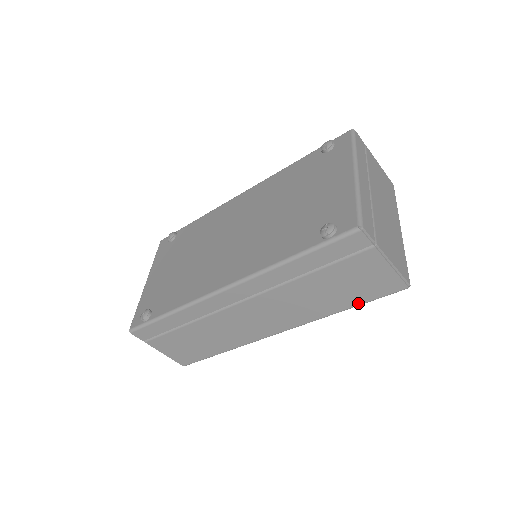
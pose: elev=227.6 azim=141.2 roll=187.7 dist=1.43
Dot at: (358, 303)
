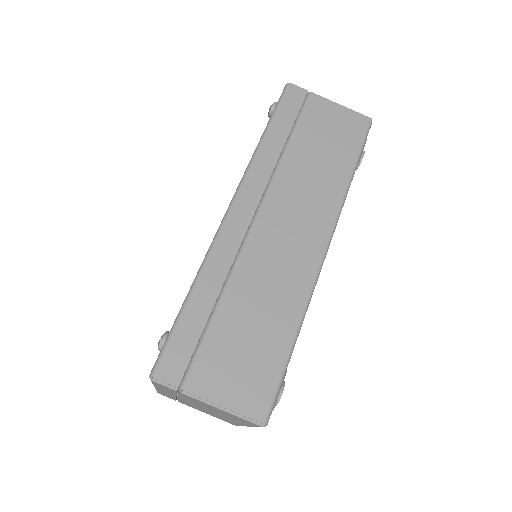
Dot at: (354, 156)
